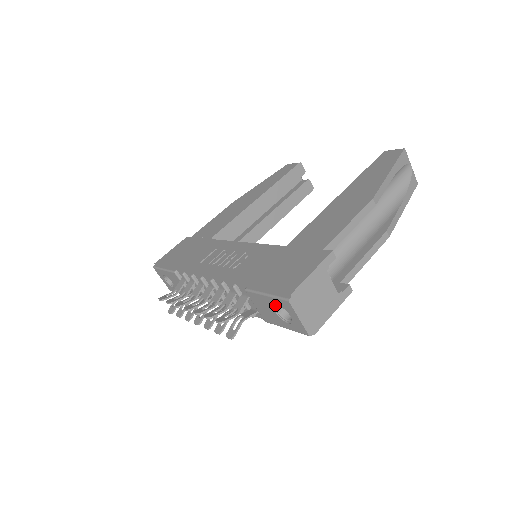
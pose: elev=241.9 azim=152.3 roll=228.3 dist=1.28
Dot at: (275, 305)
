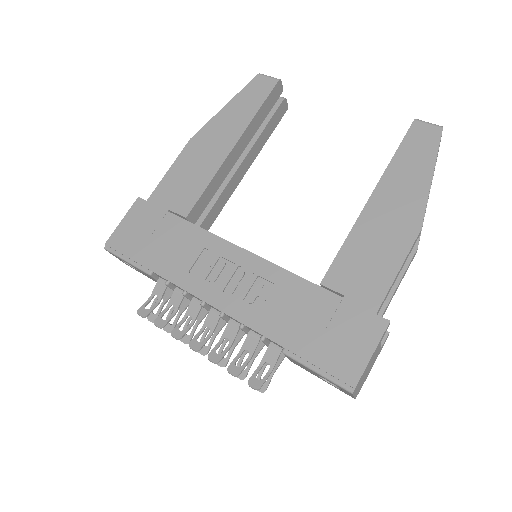
Dot at: occluded
